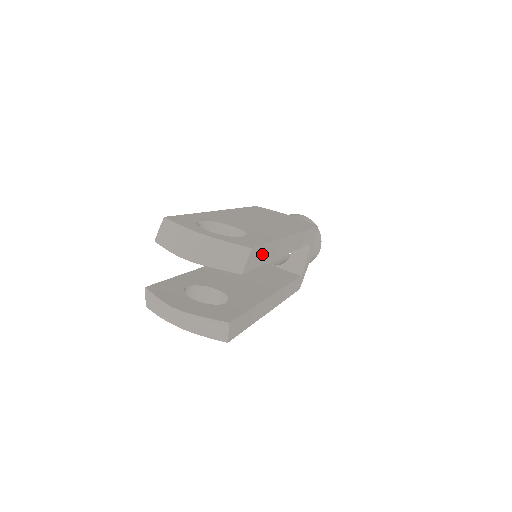
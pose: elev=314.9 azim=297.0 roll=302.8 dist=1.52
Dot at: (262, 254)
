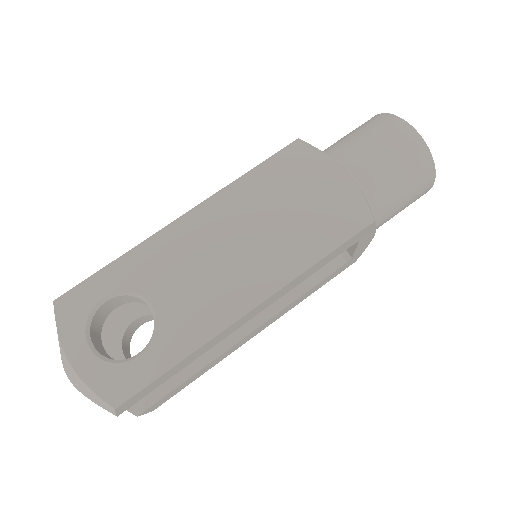
Dot at: (158, 381)
